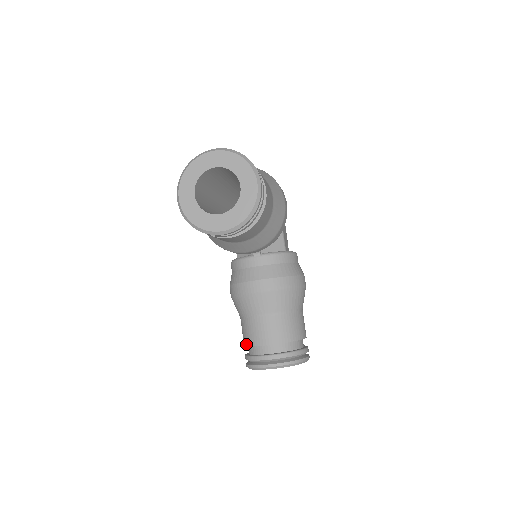
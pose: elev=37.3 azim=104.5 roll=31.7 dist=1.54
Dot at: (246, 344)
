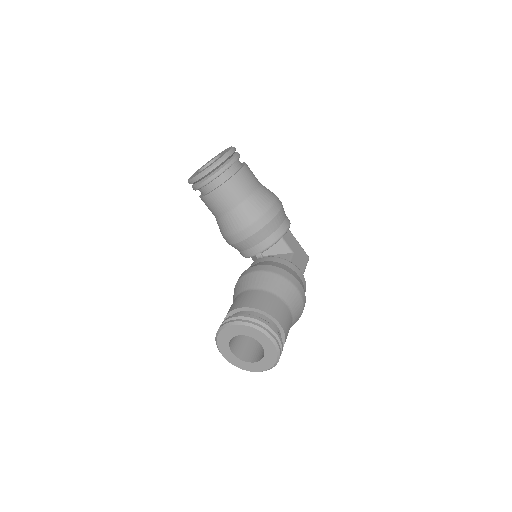
Dot at: occluded
